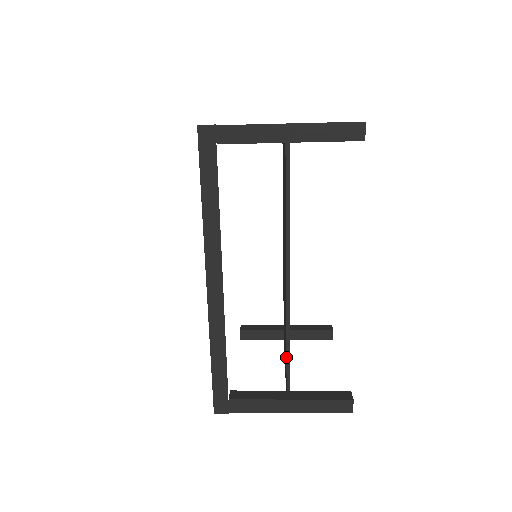
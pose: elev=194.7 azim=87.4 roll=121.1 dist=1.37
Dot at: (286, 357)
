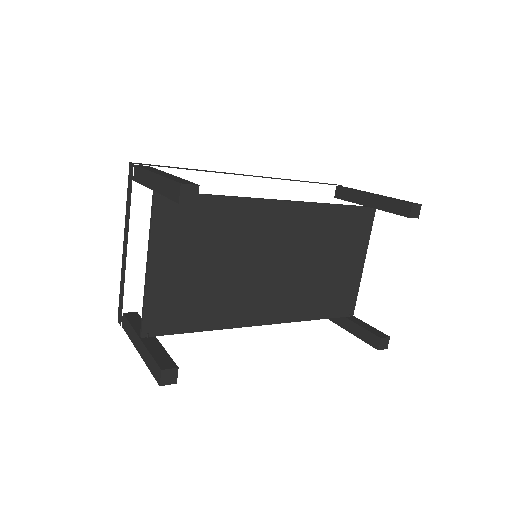
Dot at: (319, 318)
